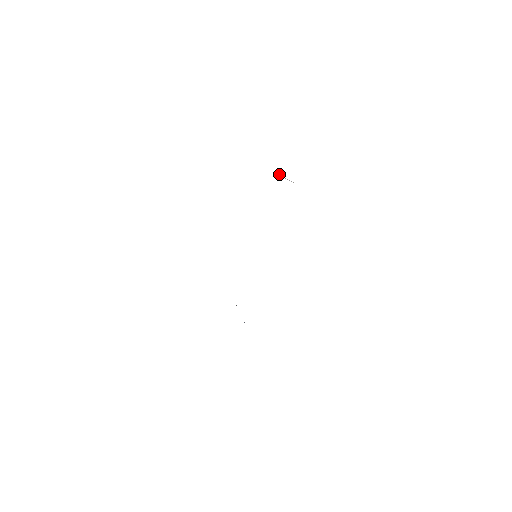
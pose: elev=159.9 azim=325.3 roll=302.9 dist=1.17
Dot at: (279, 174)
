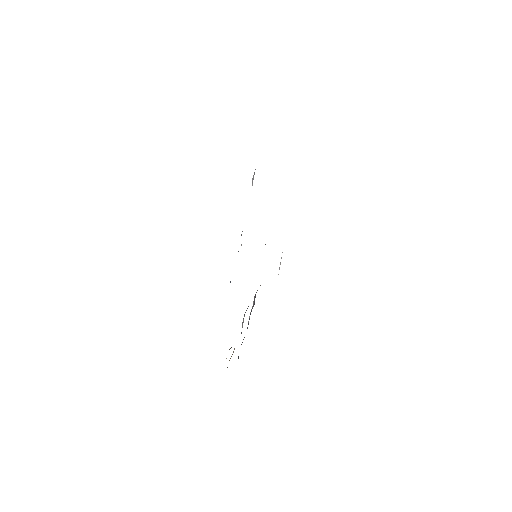
Dot at: occluded
